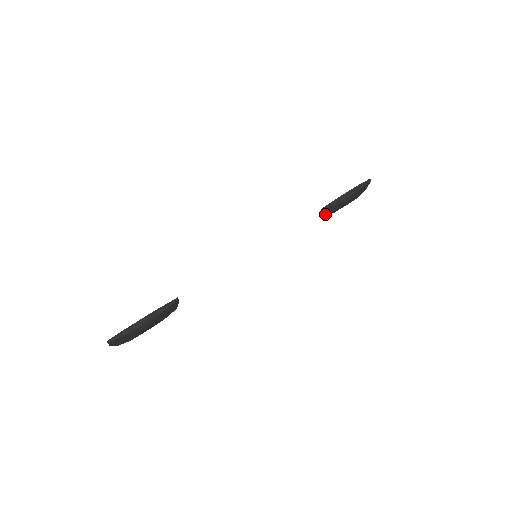
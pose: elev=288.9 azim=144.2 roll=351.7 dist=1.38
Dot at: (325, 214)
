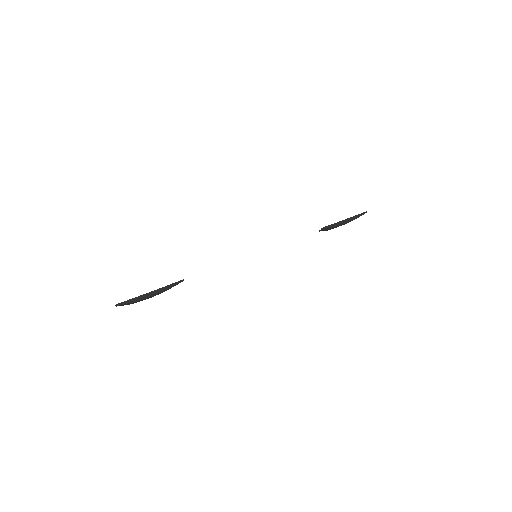
Dot at: (321, 230)
